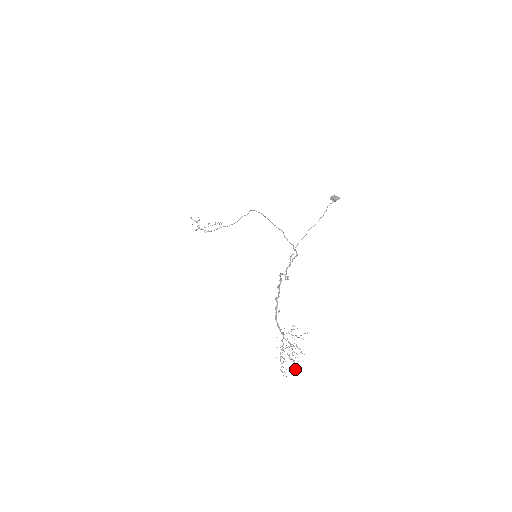
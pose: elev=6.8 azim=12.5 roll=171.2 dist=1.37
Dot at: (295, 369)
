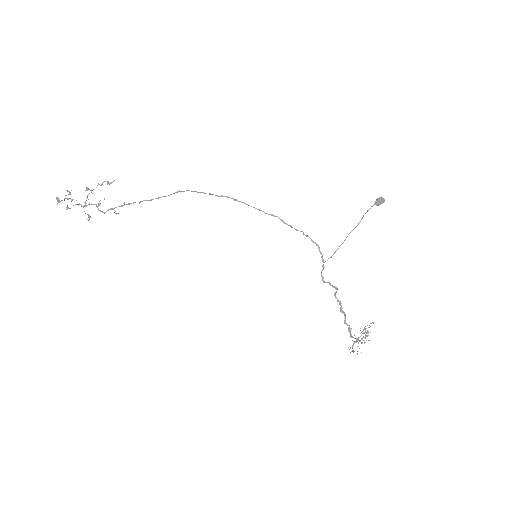
Dot at: occluded
